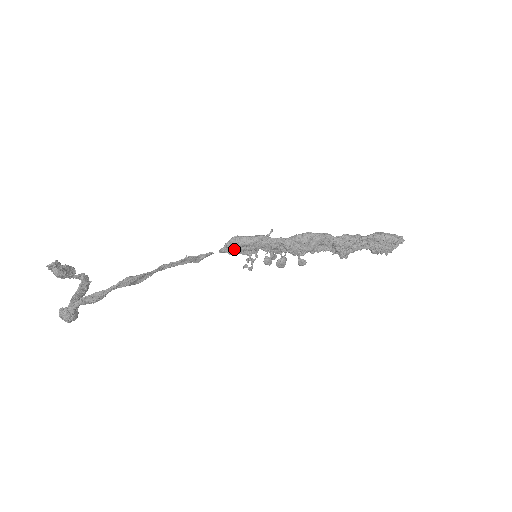
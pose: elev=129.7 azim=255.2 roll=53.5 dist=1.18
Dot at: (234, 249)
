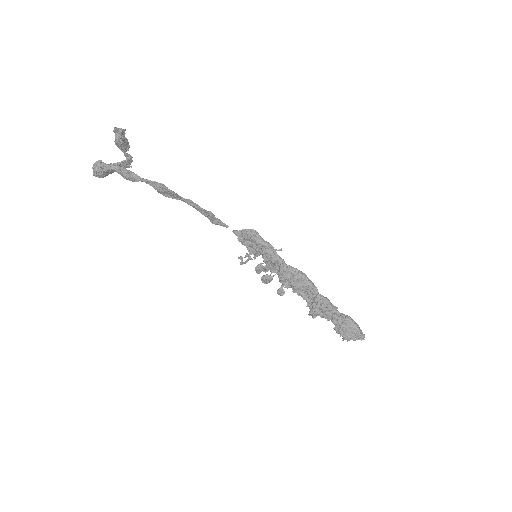
Dot at: (245, 238)
